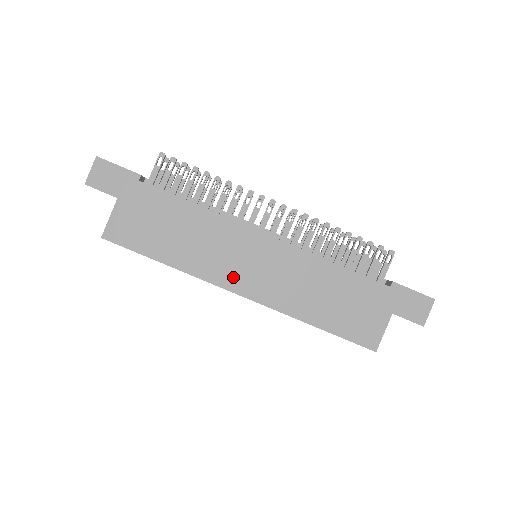
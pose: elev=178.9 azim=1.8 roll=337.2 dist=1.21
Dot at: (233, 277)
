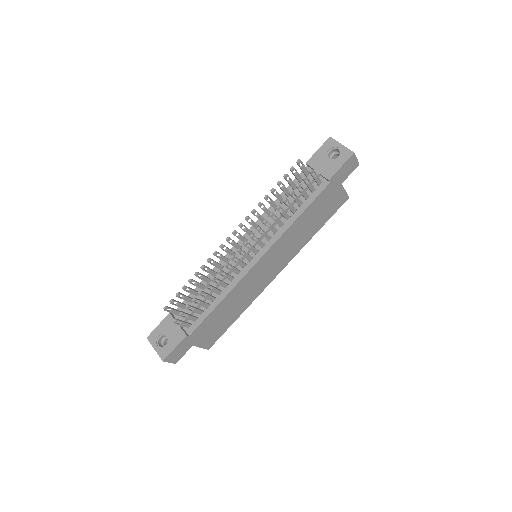
Dot at: (267, 279)
